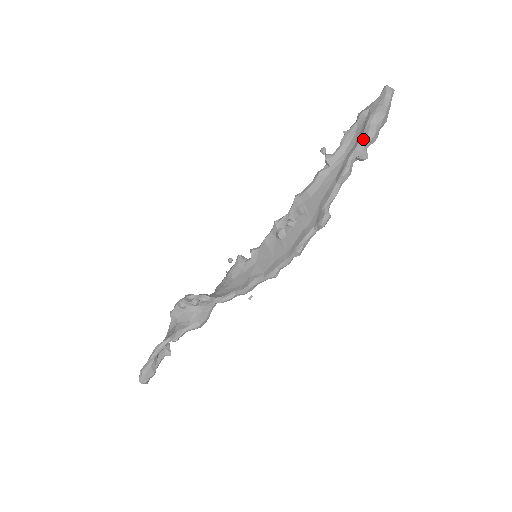
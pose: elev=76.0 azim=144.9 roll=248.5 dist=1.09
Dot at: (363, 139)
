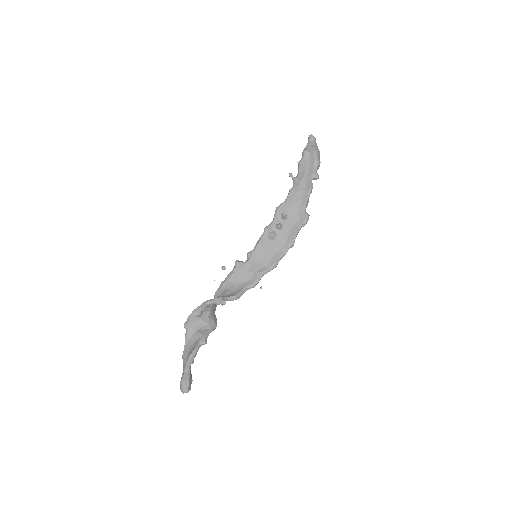
Dot at: (315, 166)
